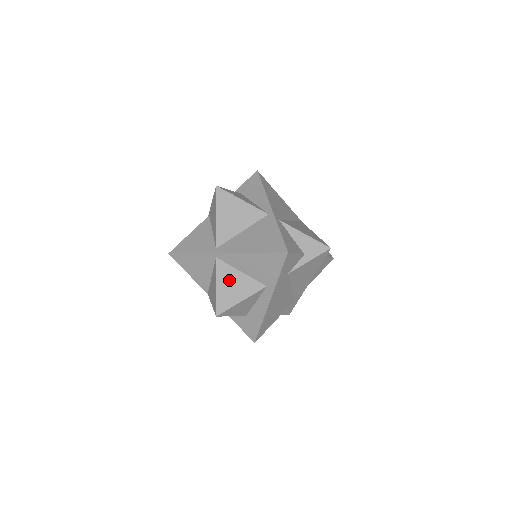
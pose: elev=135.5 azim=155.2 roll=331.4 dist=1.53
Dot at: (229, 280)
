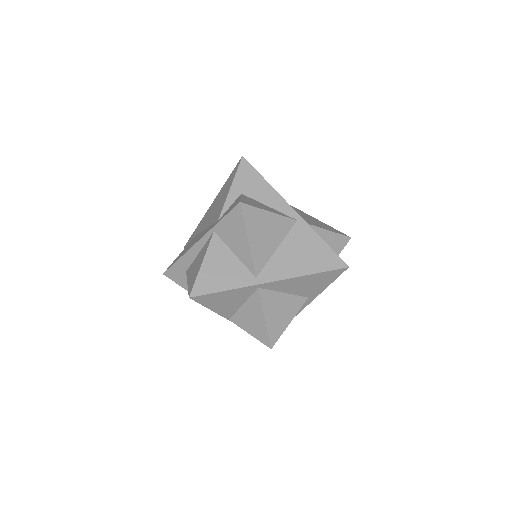
Dot at: (275, 307)
